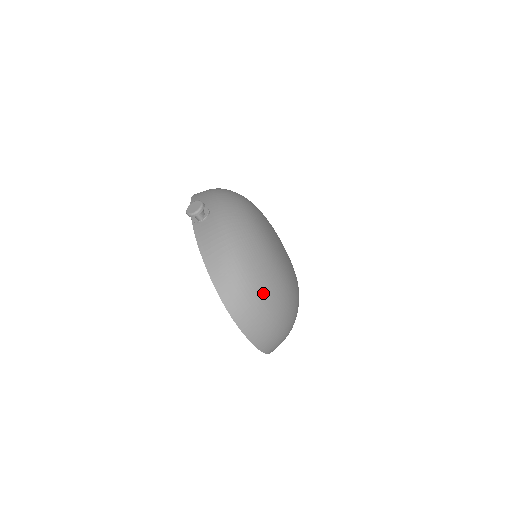
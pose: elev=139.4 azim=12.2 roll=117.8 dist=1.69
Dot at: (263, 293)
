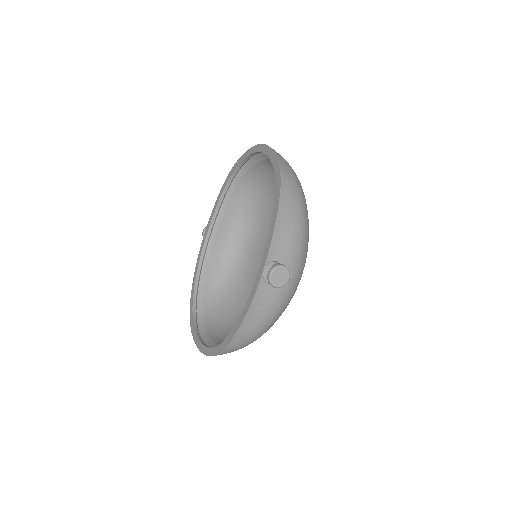
Dot at: occluded
